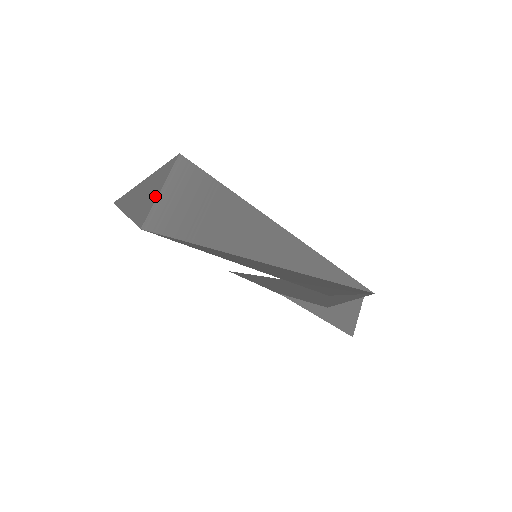
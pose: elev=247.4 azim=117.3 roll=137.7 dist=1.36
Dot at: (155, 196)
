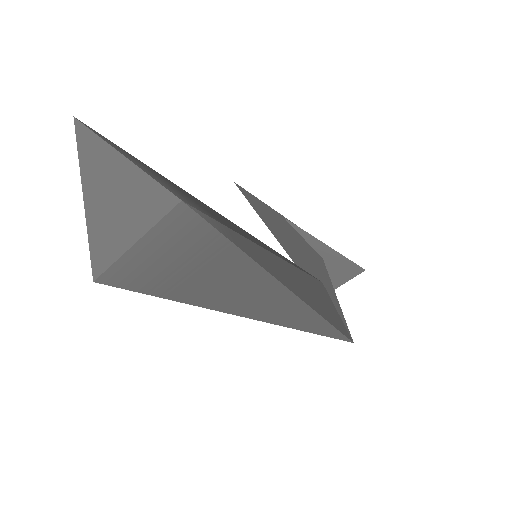
Dot at: (124, 245)
